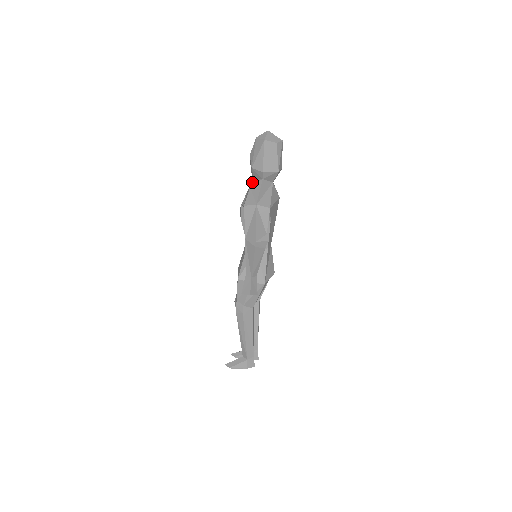
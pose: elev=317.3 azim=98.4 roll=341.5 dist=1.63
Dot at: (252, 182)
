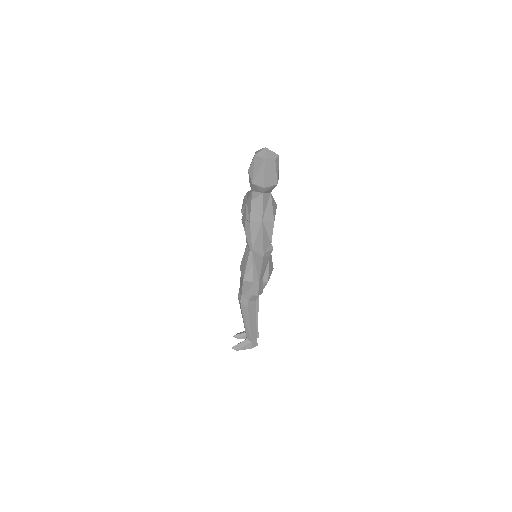
Dot at: (252, 195)
